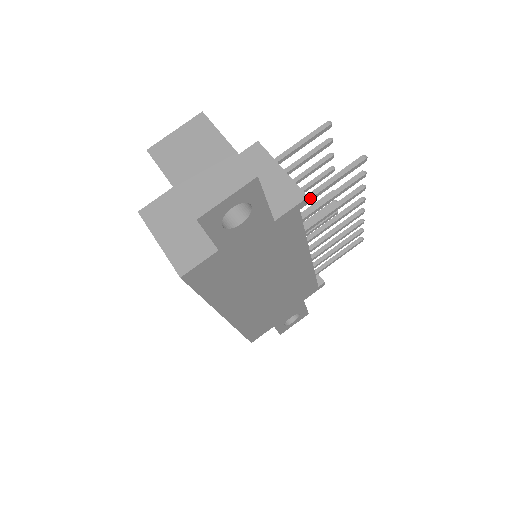
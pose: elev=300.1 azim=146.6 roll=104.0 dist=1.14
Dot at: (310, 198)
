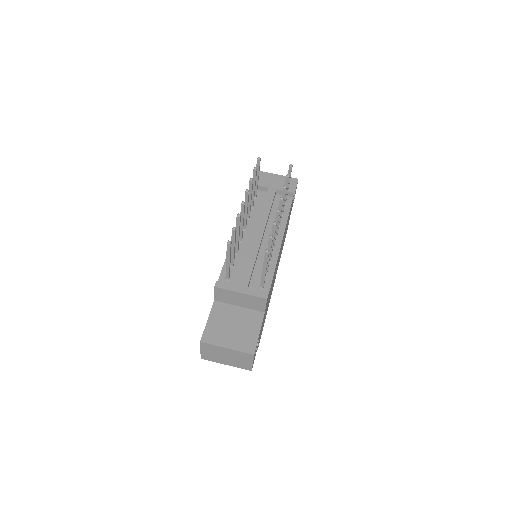
Dot at: (264, 281)
